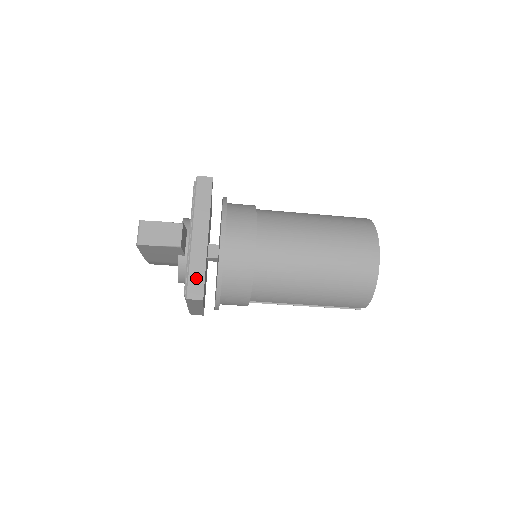
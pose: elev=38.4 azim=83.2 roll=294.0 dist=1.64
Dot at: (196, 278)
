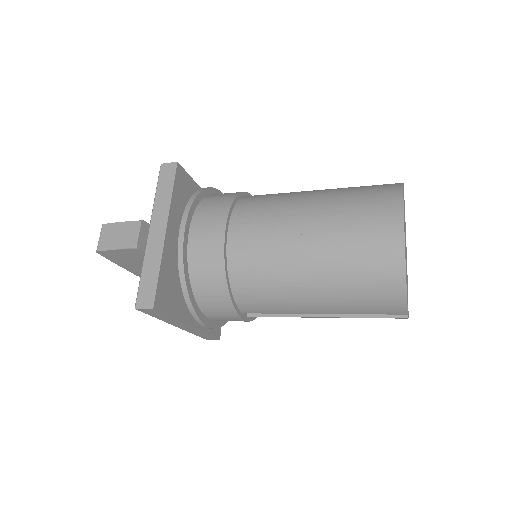
Dot at: (148, 282)
